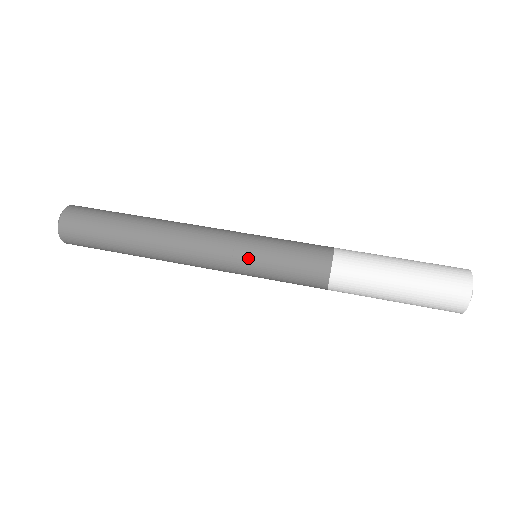
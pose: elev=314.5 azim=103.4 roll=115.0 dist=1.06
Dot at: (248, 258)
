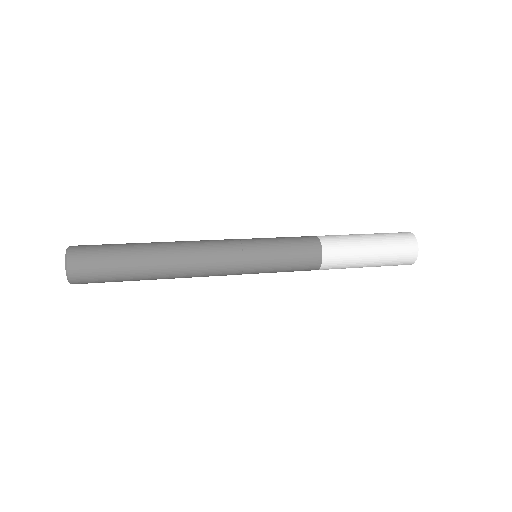
Dot at: (254, 240)
